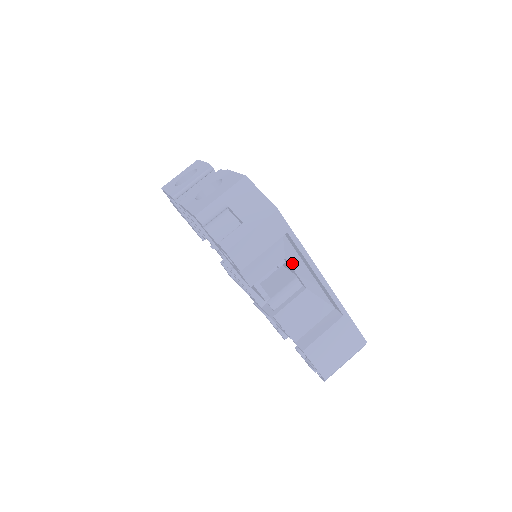
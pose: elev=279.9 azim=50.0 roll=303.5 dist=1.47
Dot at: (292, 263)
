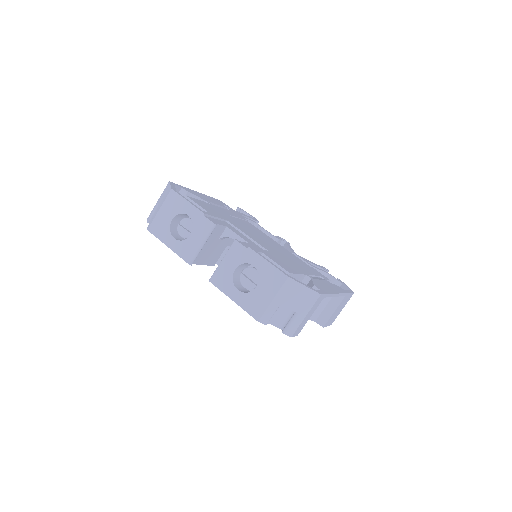
Dot at: occluded
